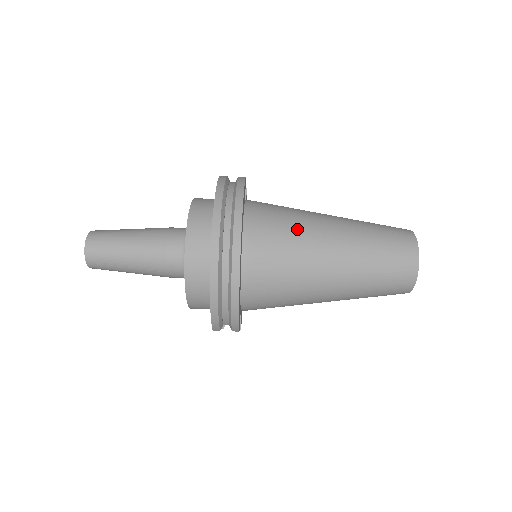
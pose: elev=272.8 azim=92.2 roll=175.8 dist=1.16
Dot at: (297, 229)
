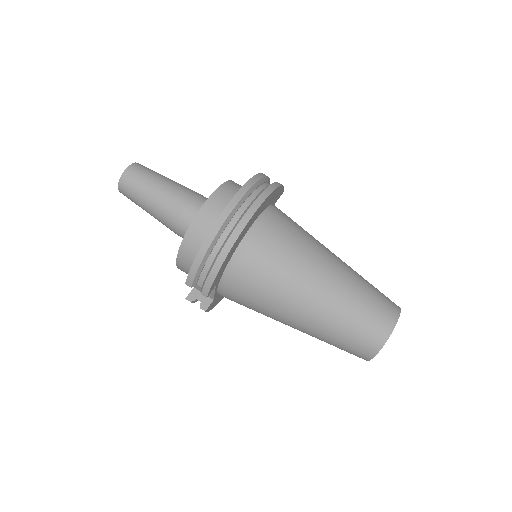
Dot at: (305, 240)
